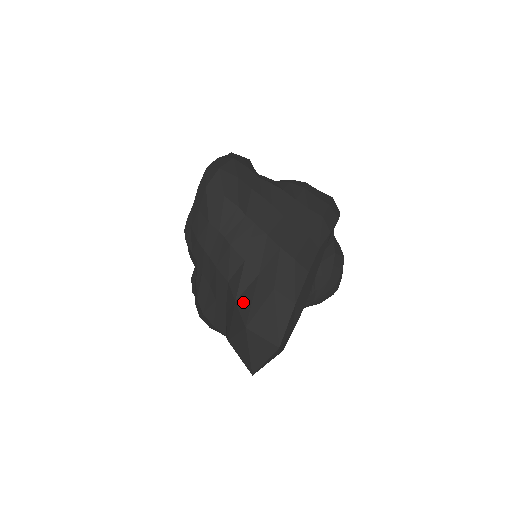
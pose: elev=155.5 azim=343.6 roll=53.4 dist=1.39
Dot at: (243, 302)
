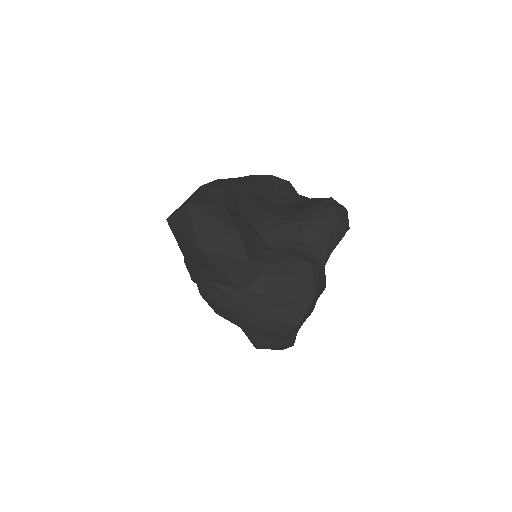
Dot at: occluded
